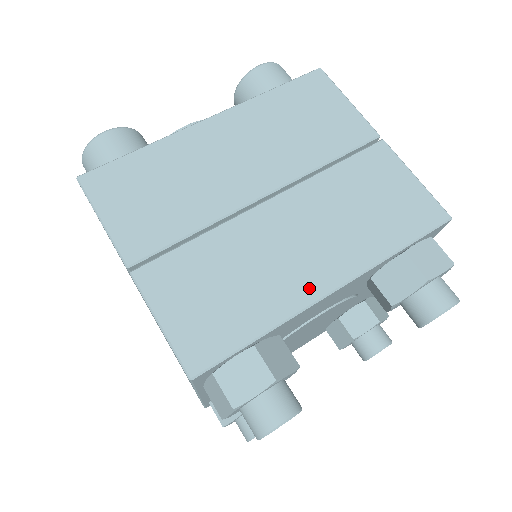
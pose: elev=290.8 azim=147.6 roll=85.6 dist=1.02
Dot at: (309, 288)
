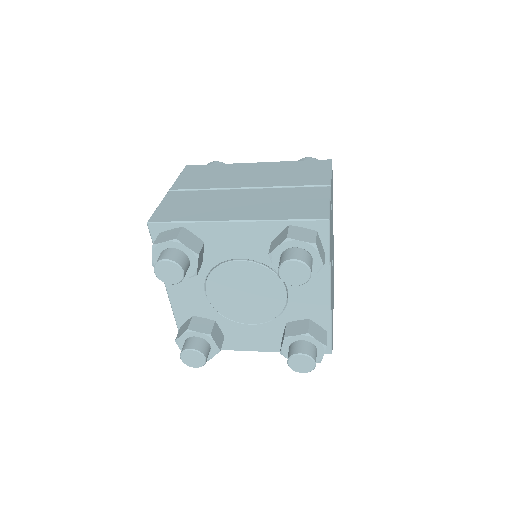
Dot at: (225, 216)
